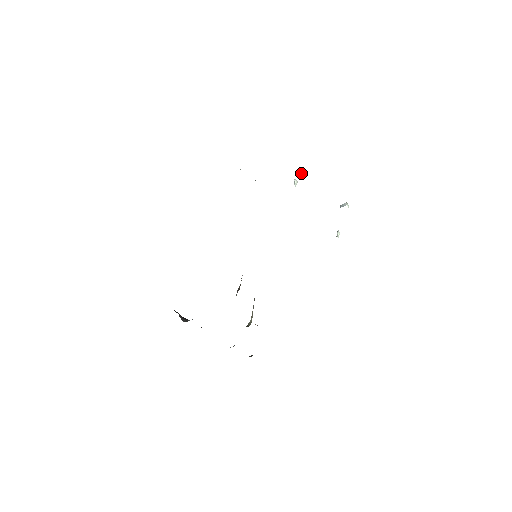
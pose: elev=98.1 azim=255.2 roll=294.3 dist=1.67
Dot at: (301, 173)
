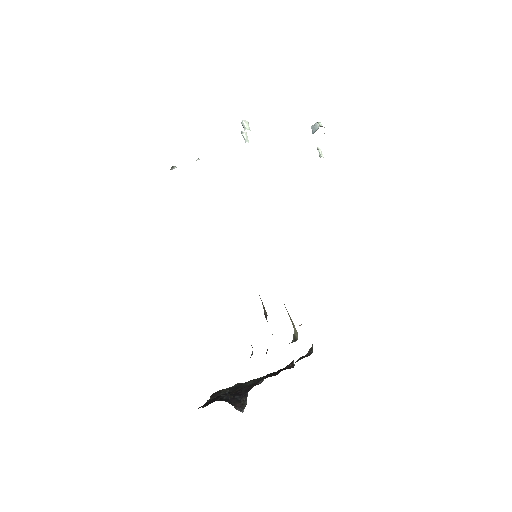
Dot at: (247, 126)
